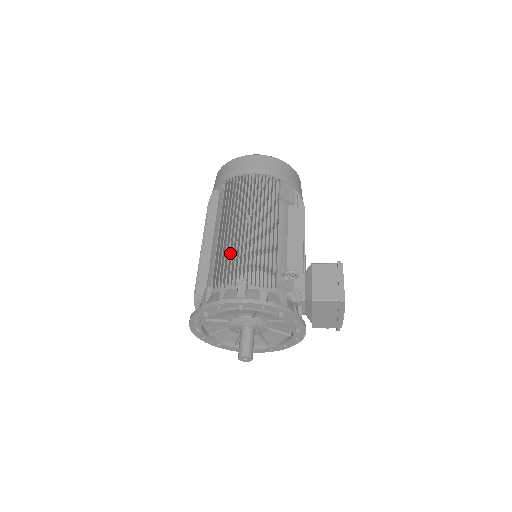
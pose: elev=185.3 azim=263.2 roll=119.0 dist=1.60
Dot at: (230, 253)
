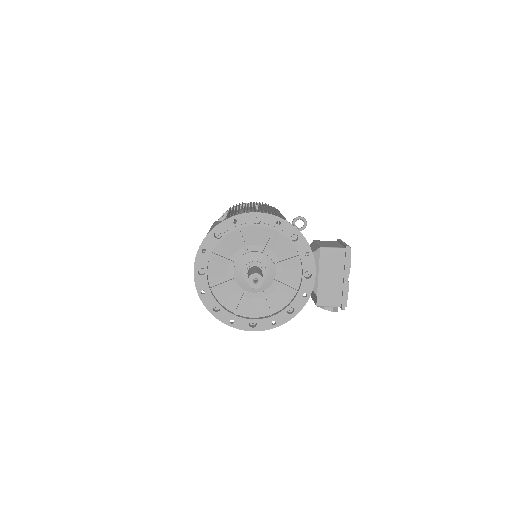
Dot at: occluded
